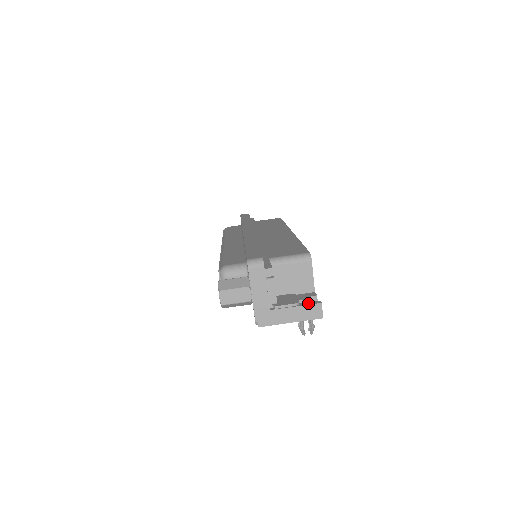
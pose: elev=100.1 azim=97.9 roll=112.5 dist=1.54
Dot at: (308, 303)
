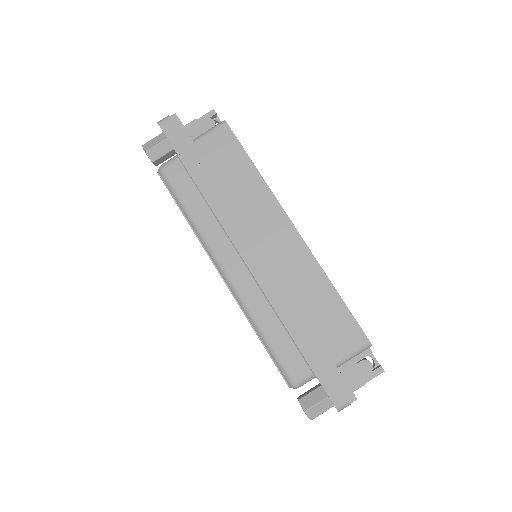
Dot at: (373, 375)
